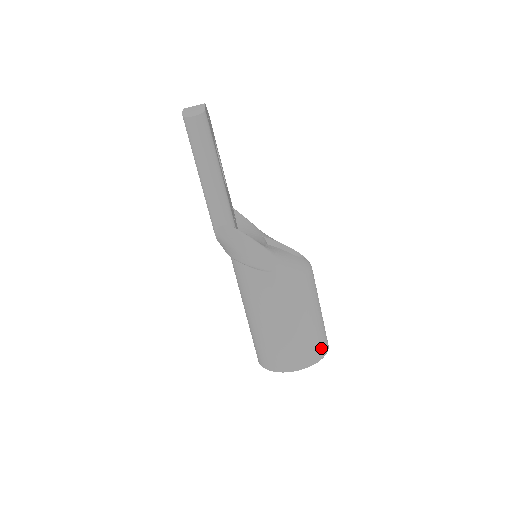
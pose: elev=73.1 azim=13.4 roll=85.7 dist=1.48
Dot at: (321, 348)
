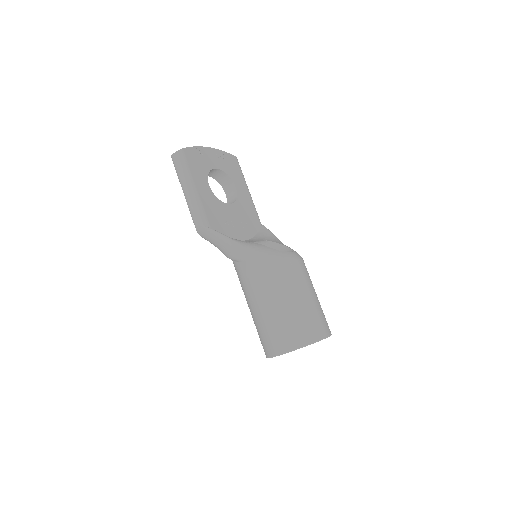
Dot at: (302, 335)
